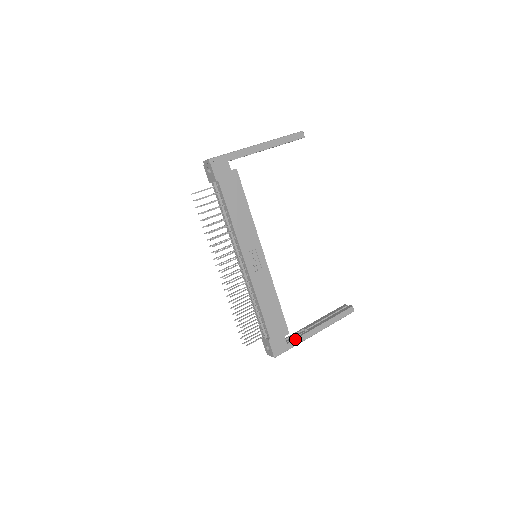
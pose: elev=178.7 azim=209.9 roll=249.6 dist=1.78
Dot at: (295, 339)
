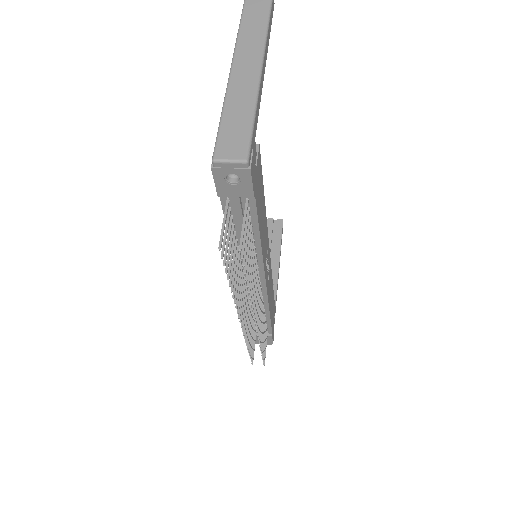
Dot at: (275, 307)
